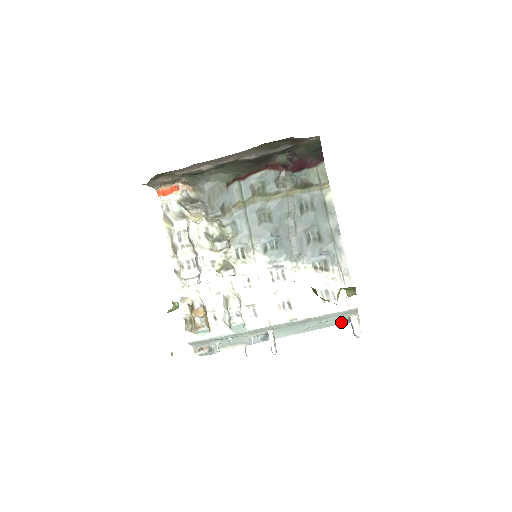
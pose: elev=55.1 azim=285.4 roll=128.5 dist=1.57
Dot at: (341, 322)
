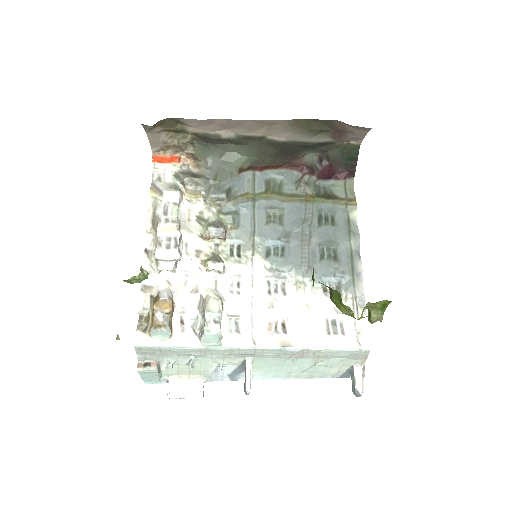
Dot at: (337, 374)
